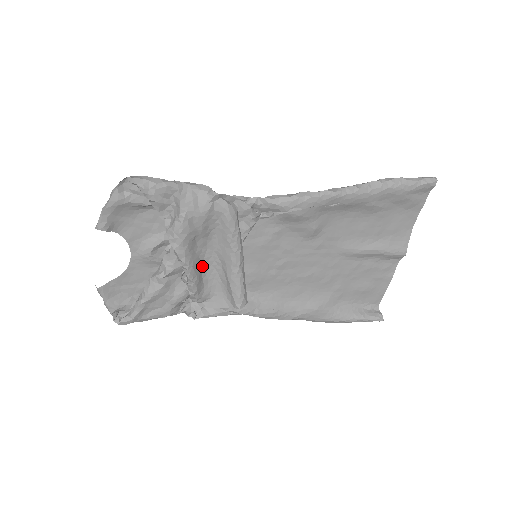
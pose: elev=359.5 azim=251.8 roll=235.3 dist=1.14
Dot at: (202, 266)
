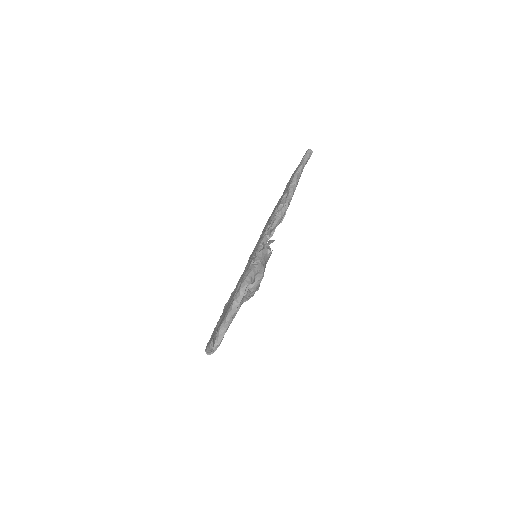
Dot at: occluded
